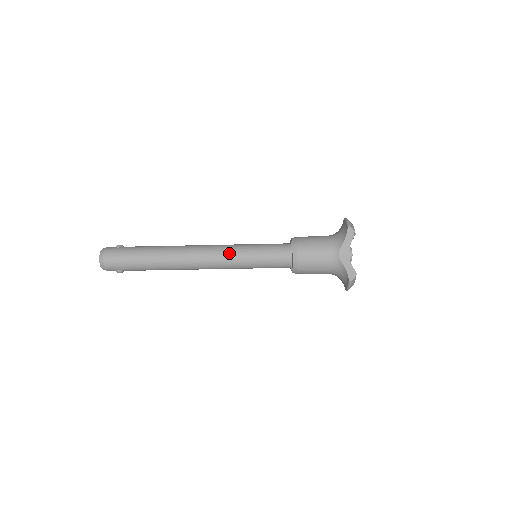
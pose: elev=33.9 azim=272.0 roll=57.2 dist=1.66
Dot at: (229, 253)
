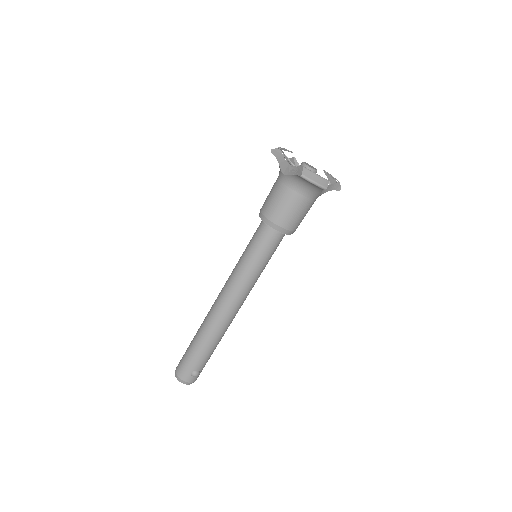
Dot at: (232, 274)
